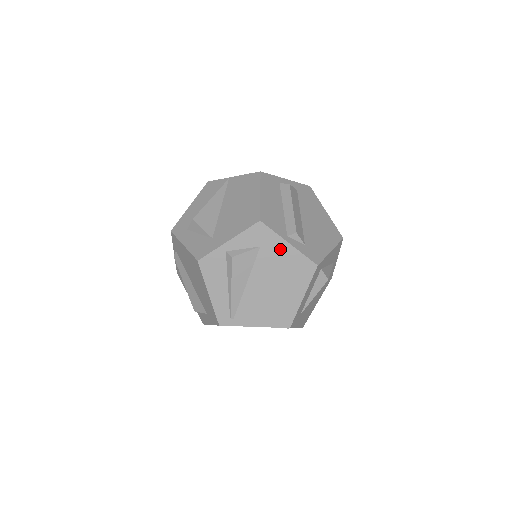
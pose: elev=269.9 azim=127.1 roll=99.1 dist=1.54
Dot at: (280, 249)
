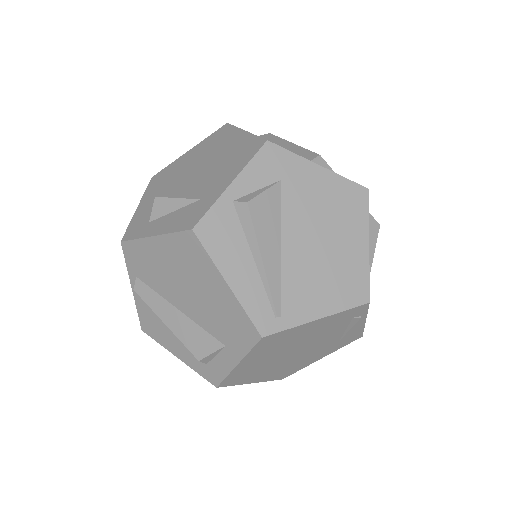
Dot at: (310, 177)
